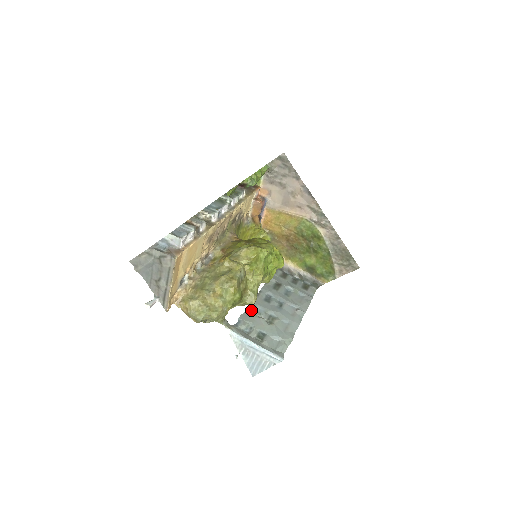
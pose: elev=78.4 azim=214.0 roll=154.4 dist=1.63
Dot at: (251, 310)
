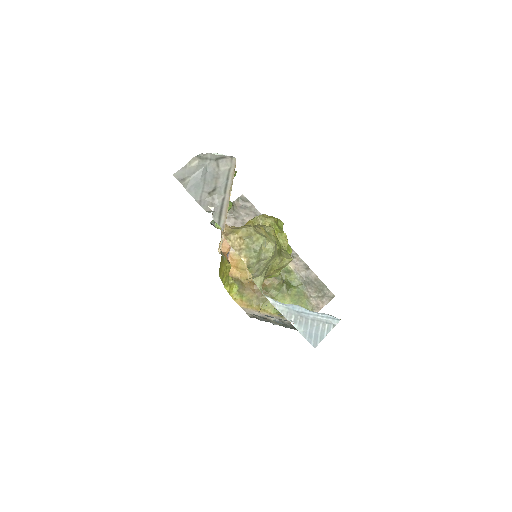
Dot at: occluded
